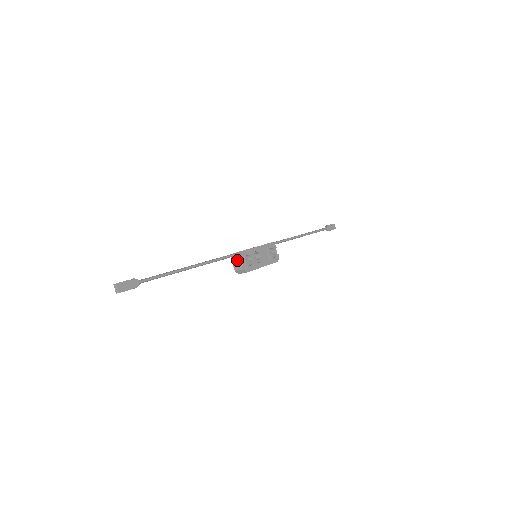
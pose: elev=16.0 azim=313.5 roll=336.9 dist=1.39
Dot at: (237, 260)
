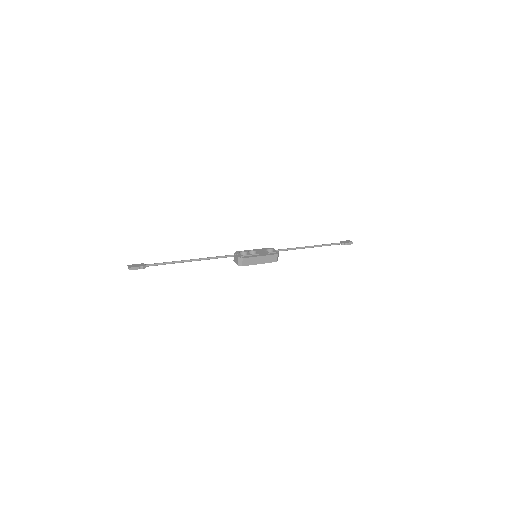
Dot at: (235, 257)
